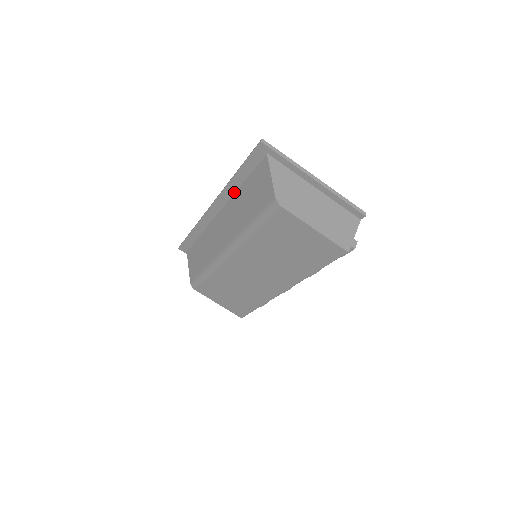
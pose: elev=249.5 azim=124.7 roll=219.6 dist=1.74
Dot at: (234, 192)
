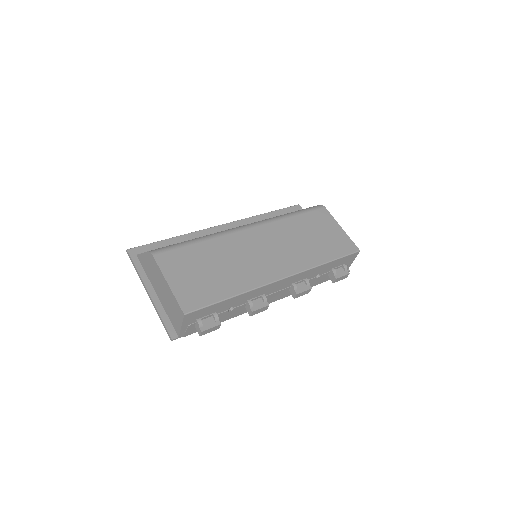
Dot at: occluded
